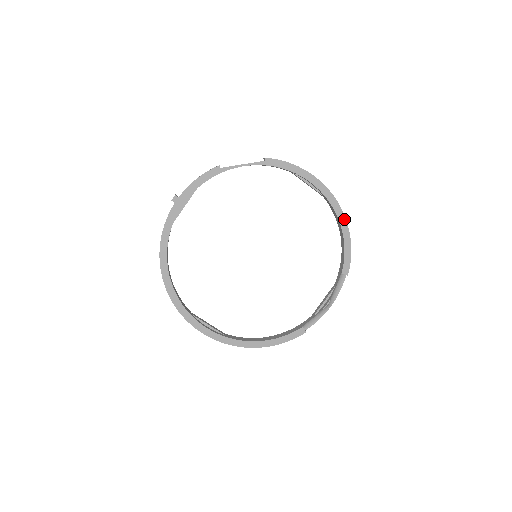
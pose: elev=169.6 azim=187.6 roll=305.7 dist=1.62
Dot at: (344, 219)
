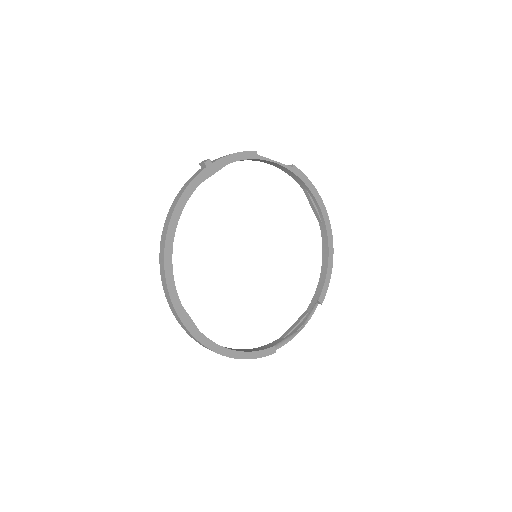
Dot at: (332, 249)
